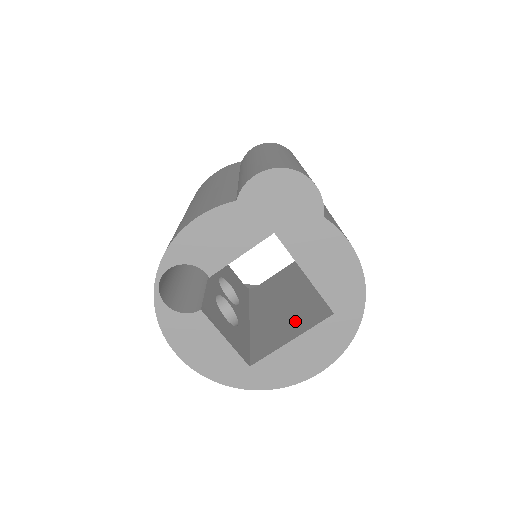
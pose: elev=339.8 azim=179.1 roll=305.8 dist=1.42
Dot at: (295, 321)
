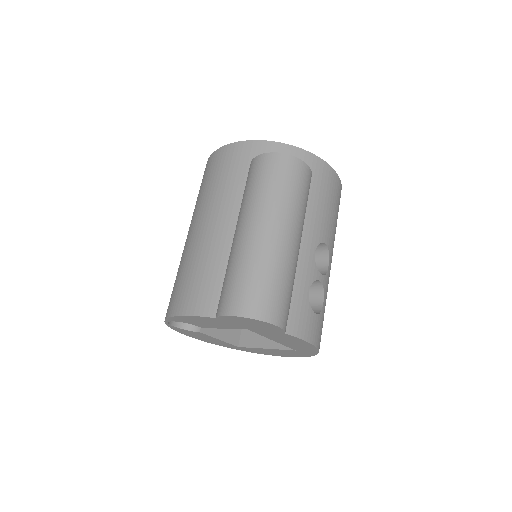
Dot at: occluded
